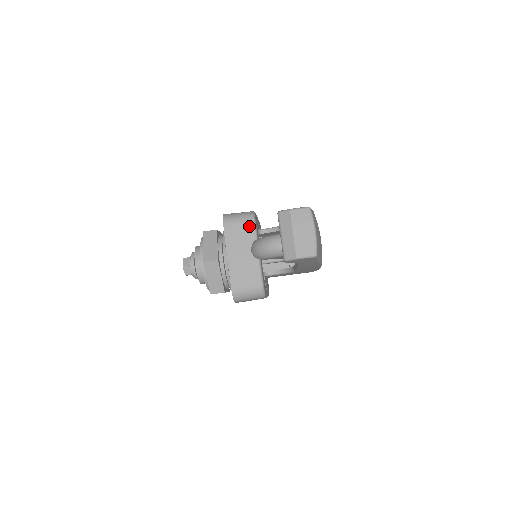
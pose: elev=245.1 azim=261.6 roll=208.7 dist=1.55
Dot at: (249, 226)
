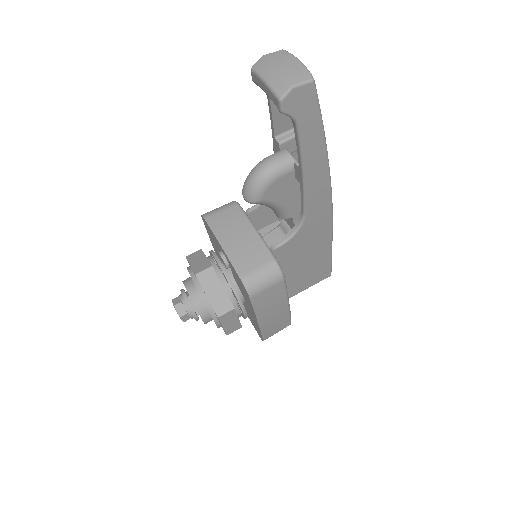
Dot at: (234, 209)
